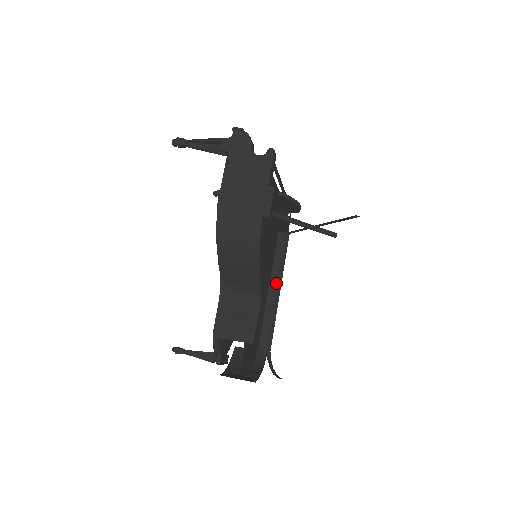
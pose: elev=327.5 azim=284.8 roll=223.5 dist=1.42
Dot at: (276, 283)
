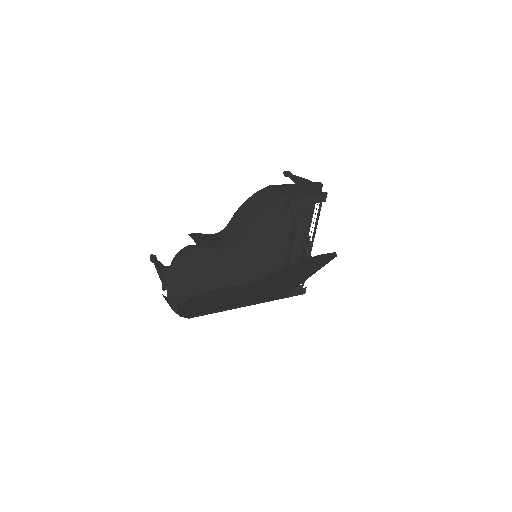
Dot at: occluded
